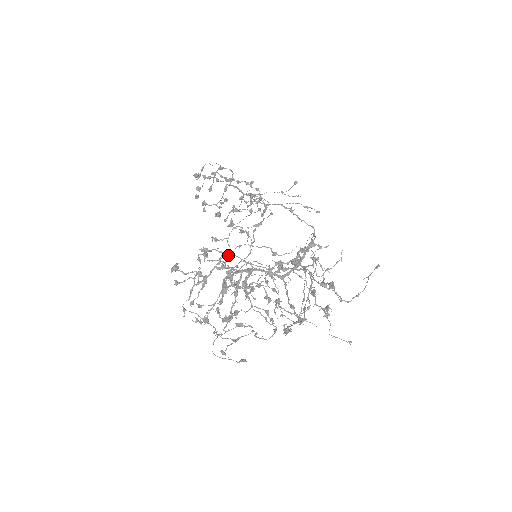
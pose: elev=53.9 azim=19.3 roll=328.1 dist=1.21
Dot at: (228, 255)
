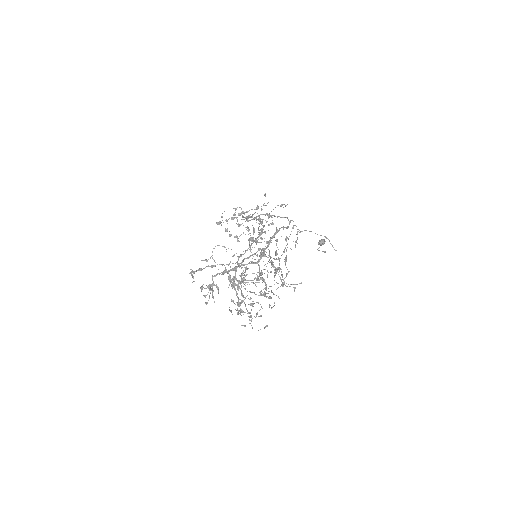
Dot at: (214, 266)
